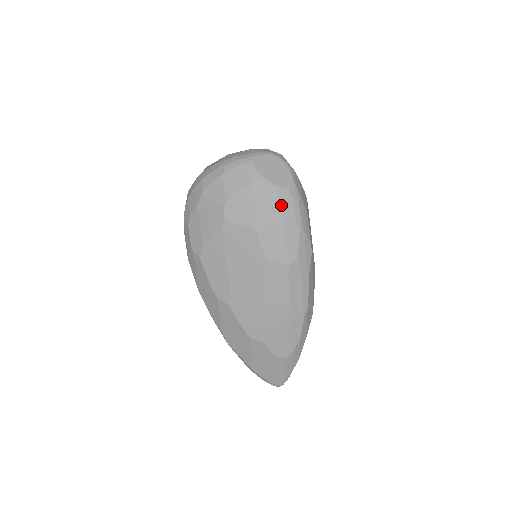
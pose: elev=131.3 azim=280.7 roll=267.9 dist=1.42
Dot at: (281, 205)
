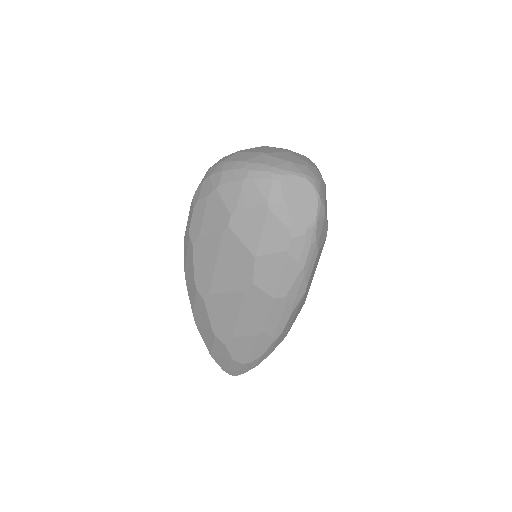
Dot at: (290, 241)
